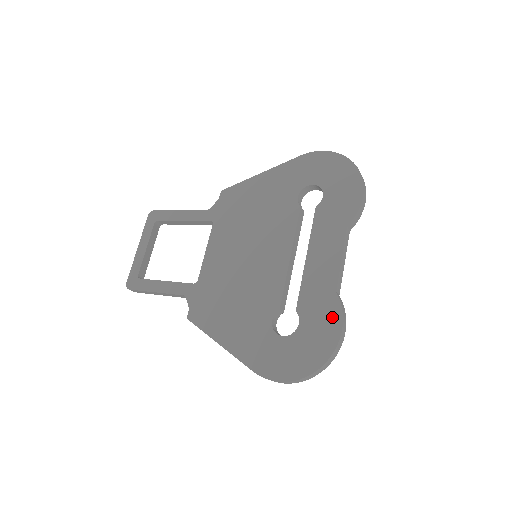
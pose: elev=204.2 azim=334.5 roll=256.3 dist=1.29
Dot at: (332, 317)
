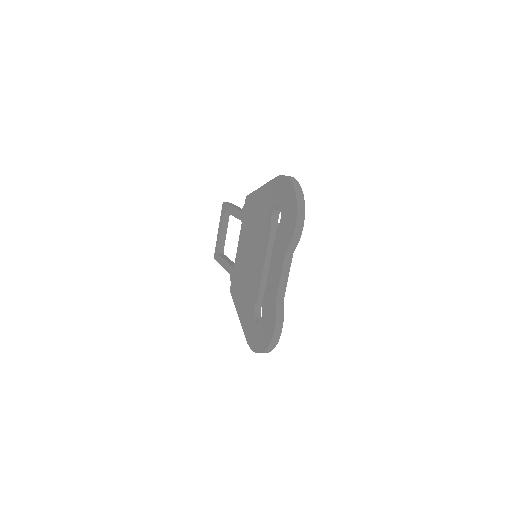
Dot at: (272, 319)
